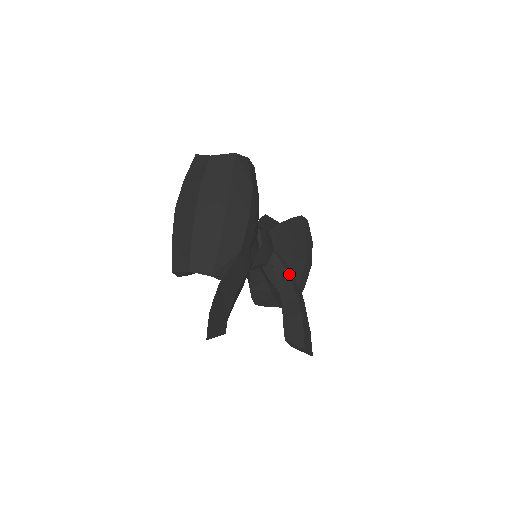
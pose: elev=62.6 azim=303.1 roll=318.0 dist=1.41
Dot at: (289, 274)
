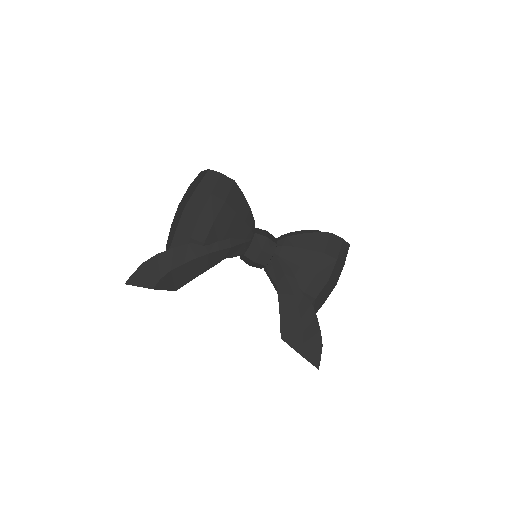
Dot at: (289, 280)
